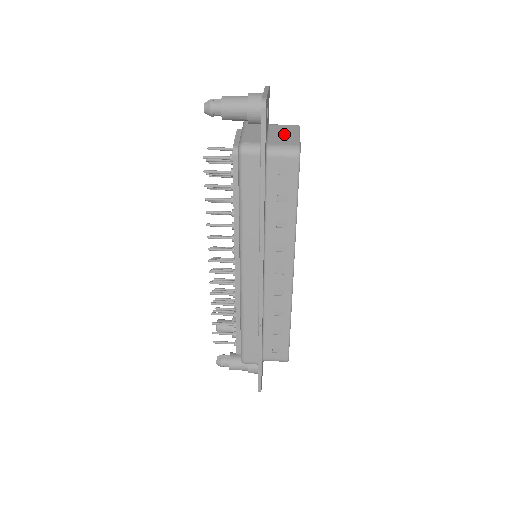
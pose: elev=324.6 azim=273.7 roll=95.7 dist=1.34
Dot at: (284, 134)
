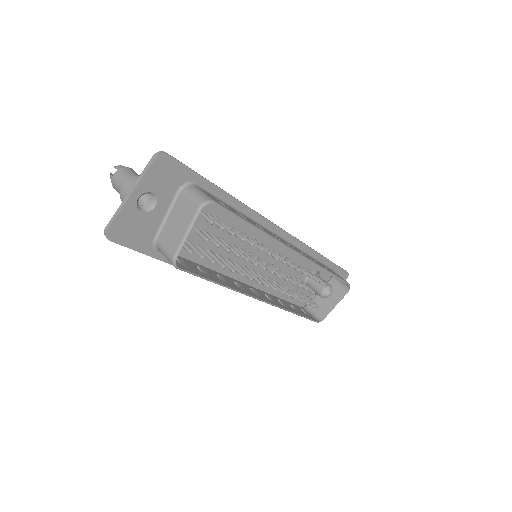
Dot at: (177, 224)
